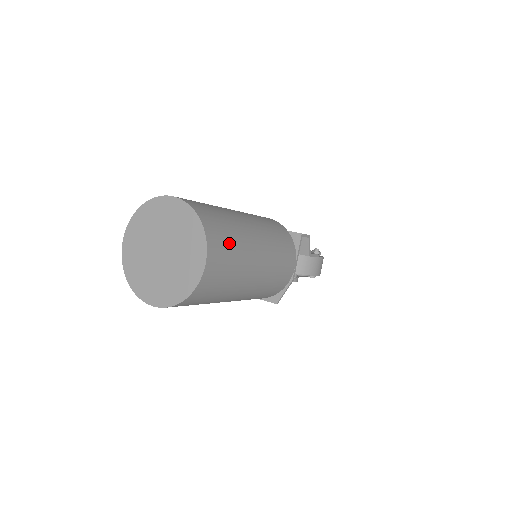
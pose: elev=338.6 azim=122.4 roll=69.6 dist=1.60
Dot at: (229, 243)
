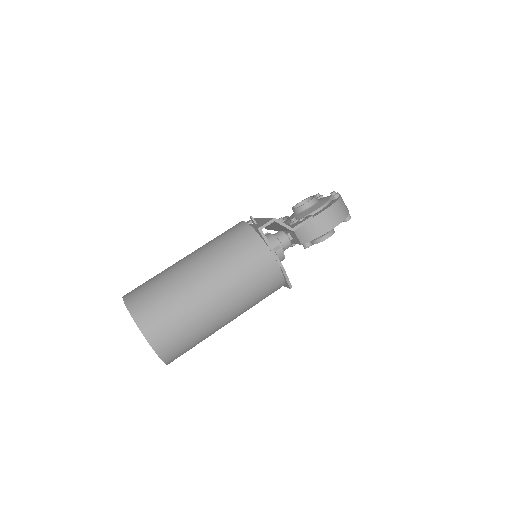
Dot at: (164, 310)
